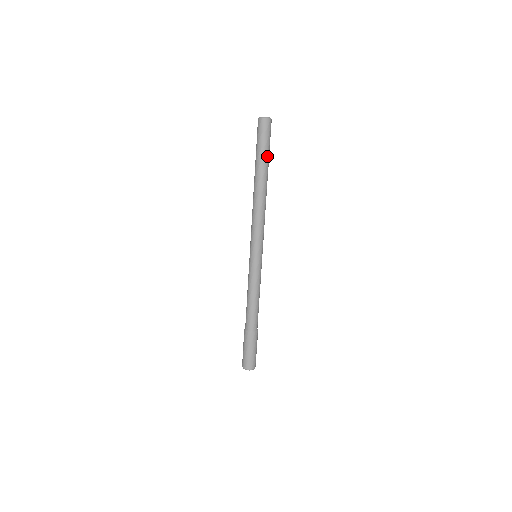
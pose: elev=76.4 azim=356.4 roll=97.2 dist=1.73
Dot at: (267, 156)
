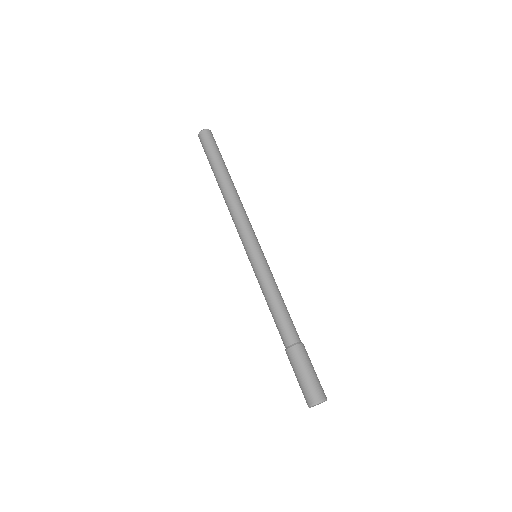
Dot at: (223, 160)
